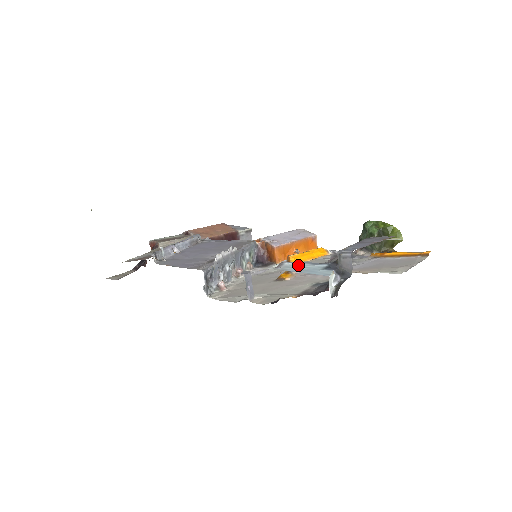
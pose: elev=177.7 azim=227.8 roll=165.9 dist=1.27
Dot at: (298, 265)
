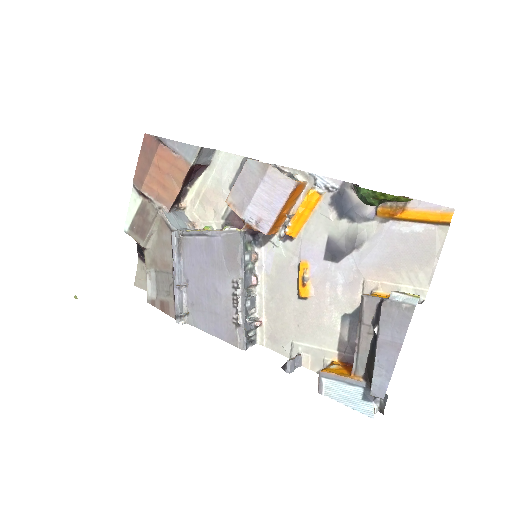
Dot at: (336, 385)
